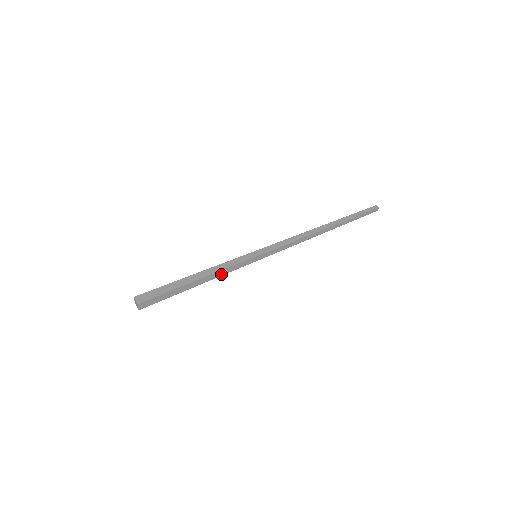
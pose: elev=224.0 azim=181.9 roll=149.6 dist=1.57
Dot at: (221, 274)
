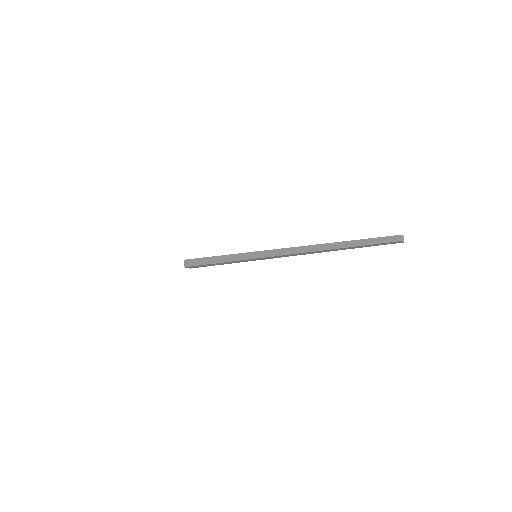
Dot at: (231, 262)
